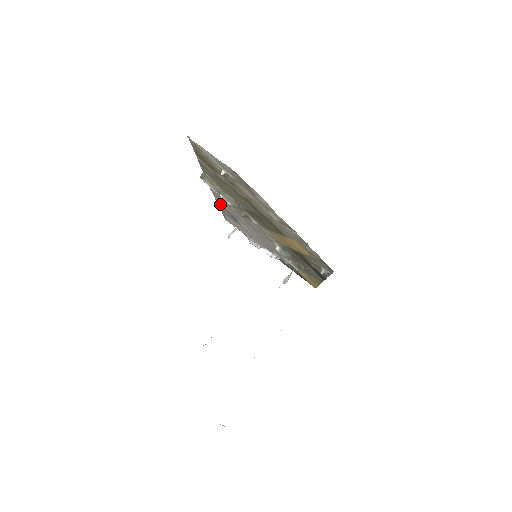
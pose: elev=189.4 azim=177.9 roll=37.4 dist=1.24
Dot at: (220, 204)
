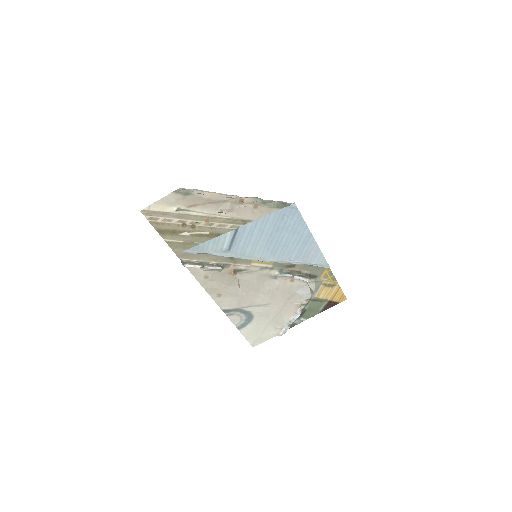
Dot at: (225, 309)
